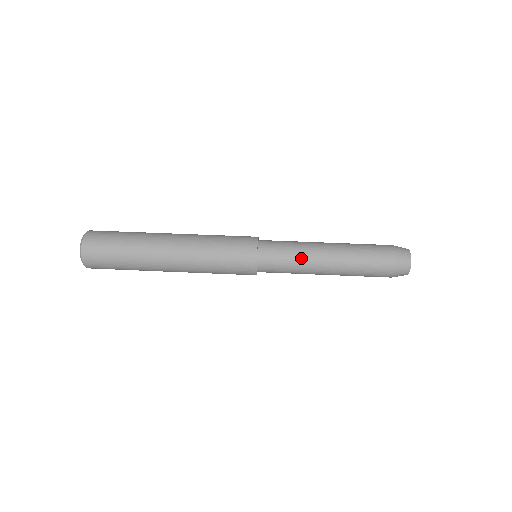
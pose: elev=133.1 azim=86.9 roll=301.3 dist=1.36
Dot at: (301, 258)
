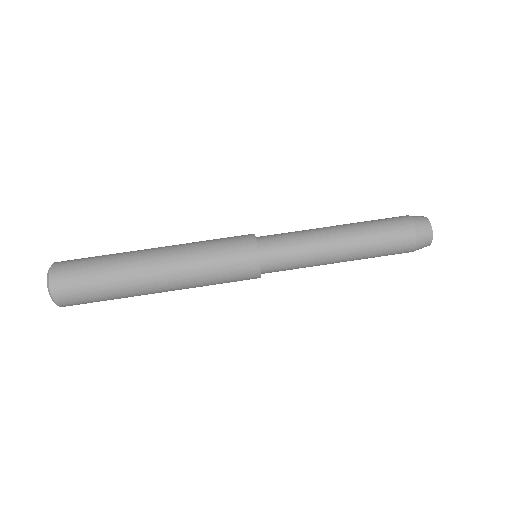
Dot at: (310, 264)
